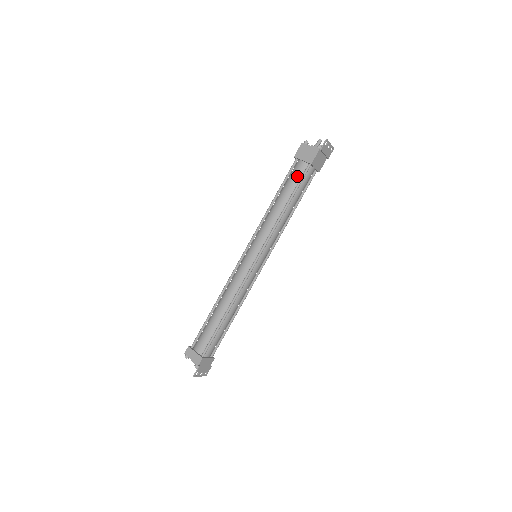
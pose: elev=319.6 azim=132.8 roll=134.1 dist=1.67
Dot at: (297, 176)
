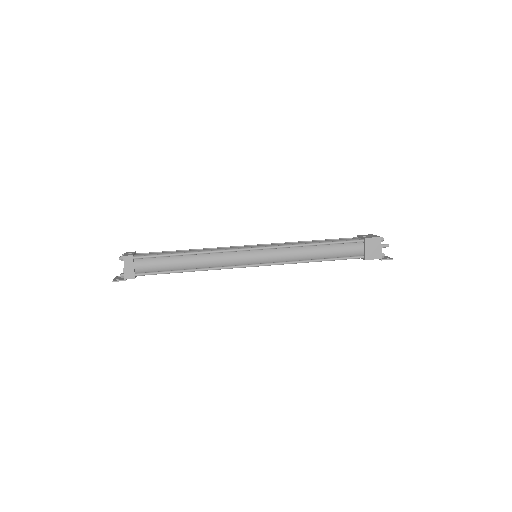
Dot at: (348, 253)
